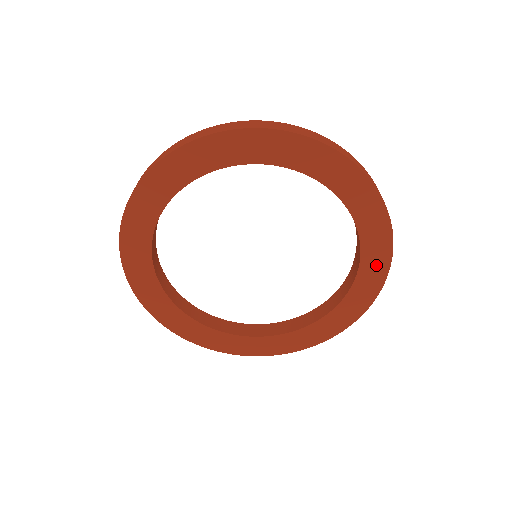
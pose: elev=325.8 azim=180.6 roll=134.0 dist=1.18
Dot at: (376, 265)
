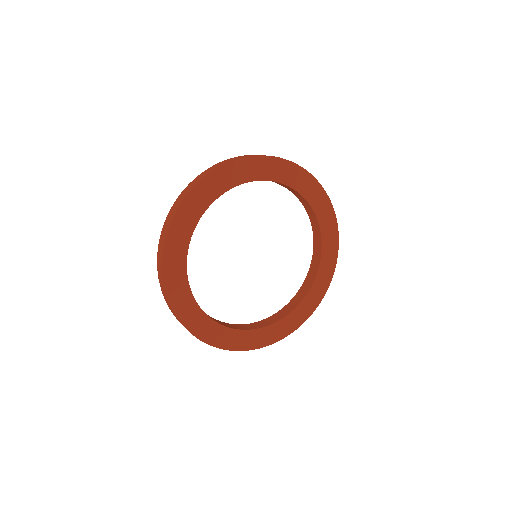
Dot at: (317, 196)
